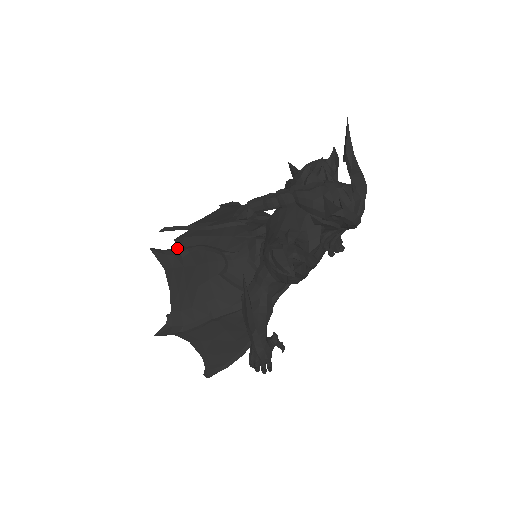
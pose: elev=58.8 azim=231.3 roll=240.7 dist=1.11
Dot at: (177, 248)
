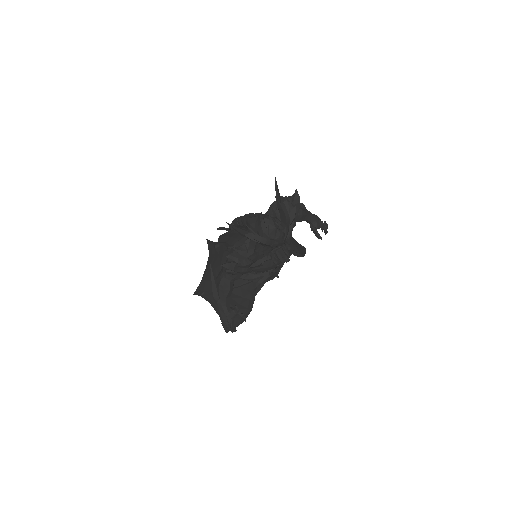
Dot at: (216, 242)
